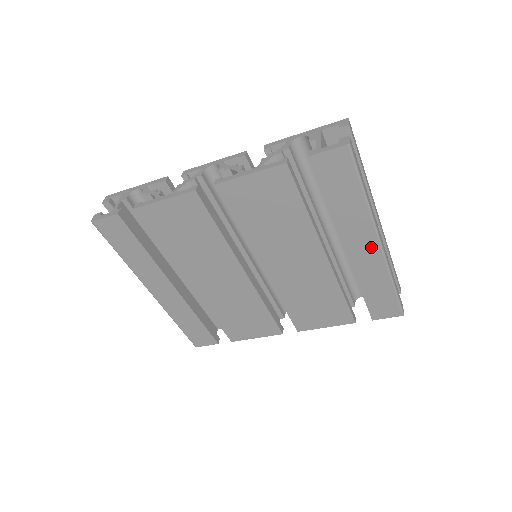
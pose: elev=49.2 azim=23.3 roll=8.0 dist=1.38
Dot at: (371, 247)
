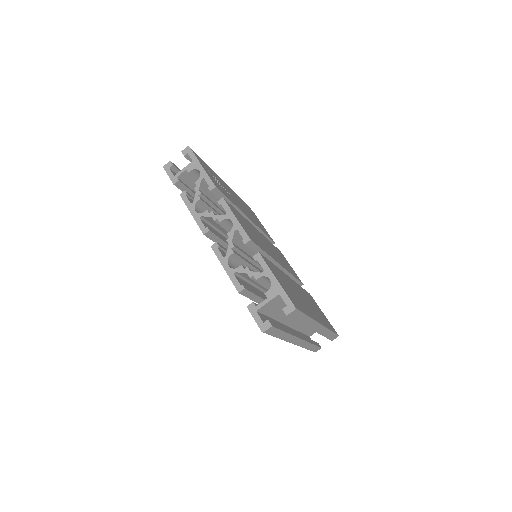
Dot at: occluded
